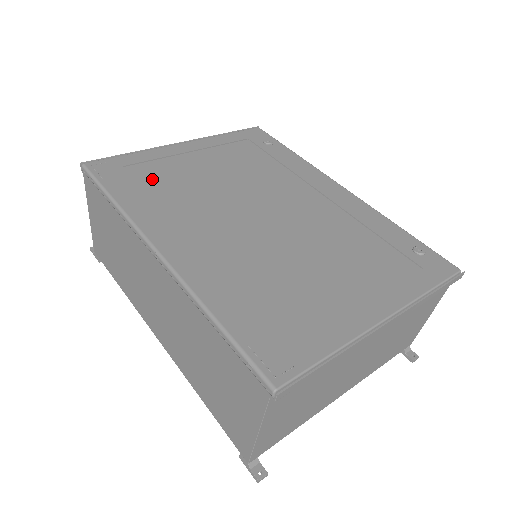
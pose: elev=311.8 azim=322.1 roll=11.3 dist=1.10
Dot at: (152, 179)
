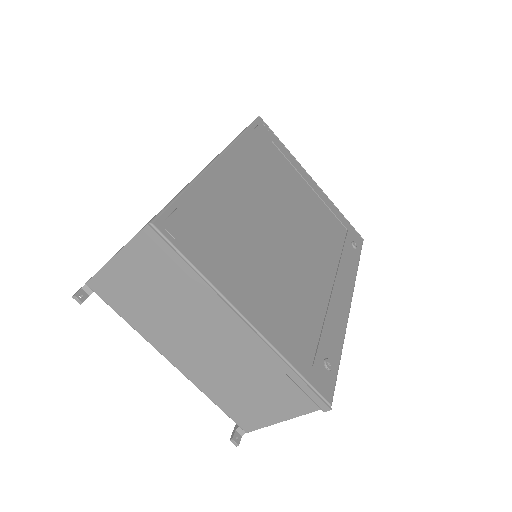
Dot at: (273, 159)
